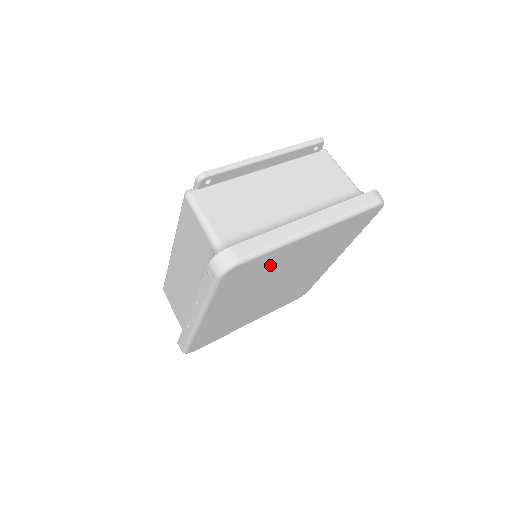
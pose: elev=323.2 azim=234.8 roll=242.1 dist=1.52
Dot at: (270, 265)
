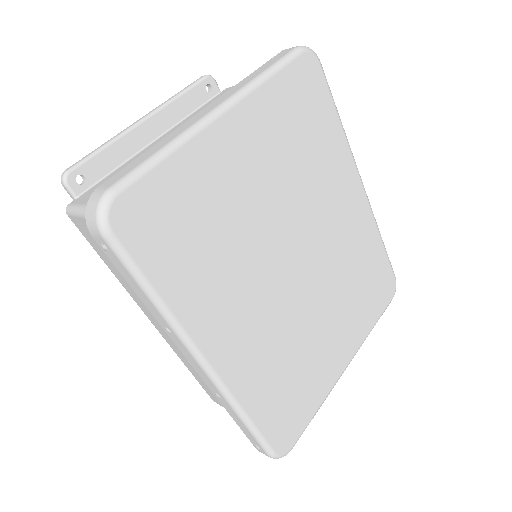
Dot at: (208, 200)
